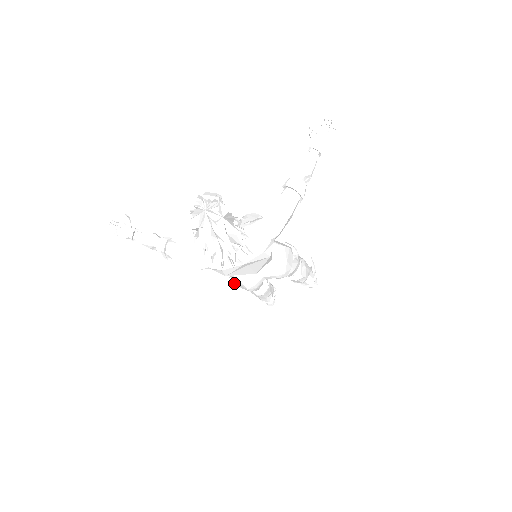
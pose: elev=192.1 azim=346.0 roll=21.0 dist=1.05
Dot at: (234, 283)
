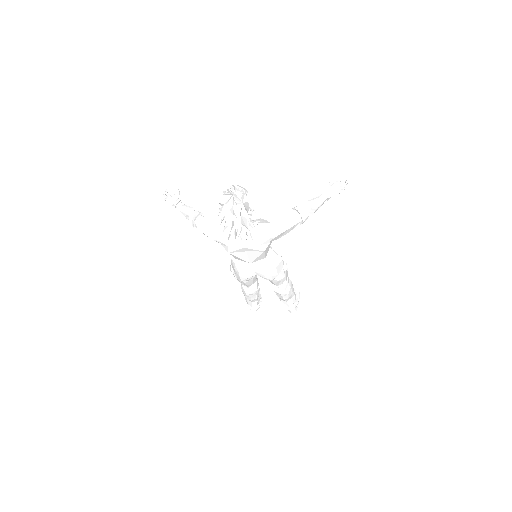
Dot at: (232, 271)
